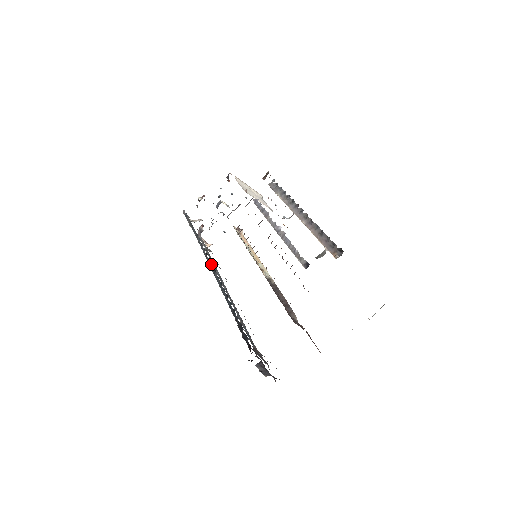
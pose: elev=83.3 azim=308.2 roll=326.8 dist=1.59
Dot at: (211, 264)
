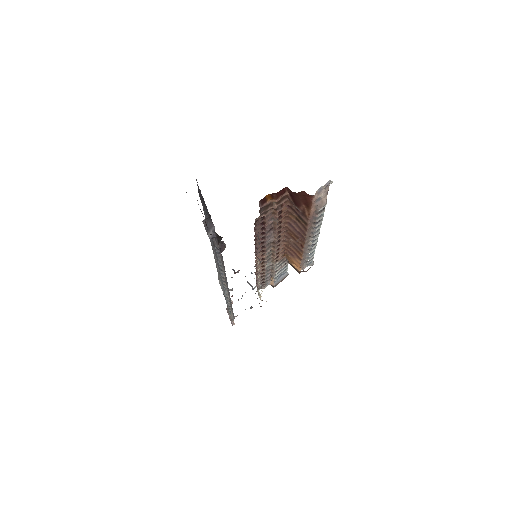
Dot at: occluded
